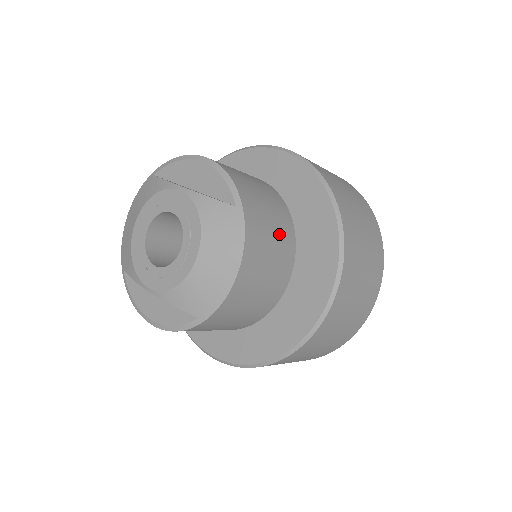
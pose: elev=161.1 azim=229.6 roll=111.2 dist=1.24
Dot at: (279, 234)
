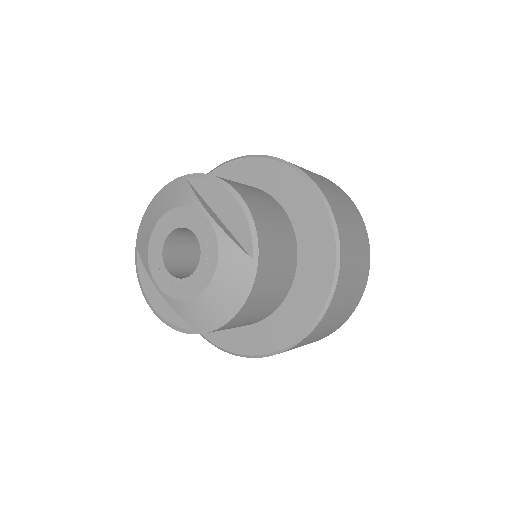
Dot at: (281, 277)
